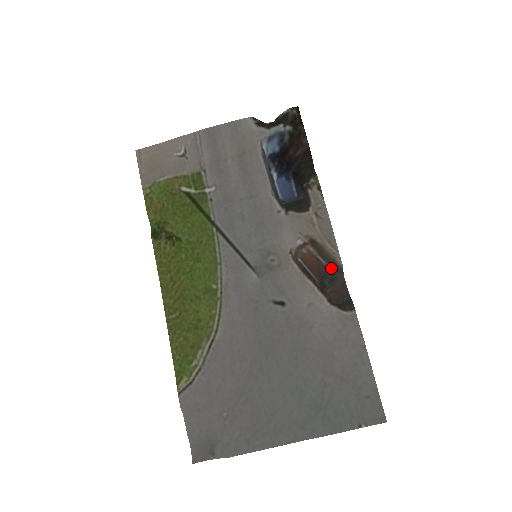
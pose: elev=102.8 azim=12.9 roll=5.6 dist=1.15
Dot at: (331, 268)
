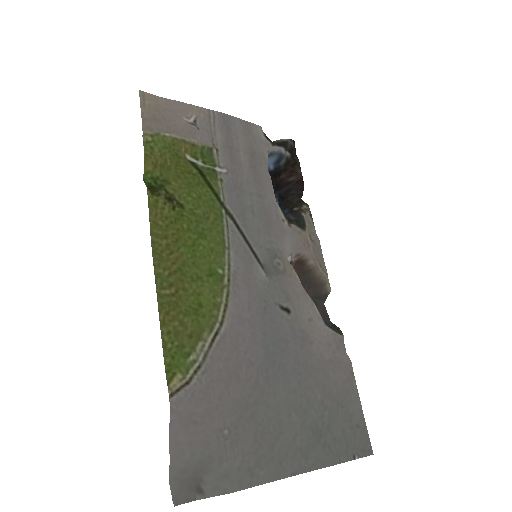
Dot at: (309, 294)
